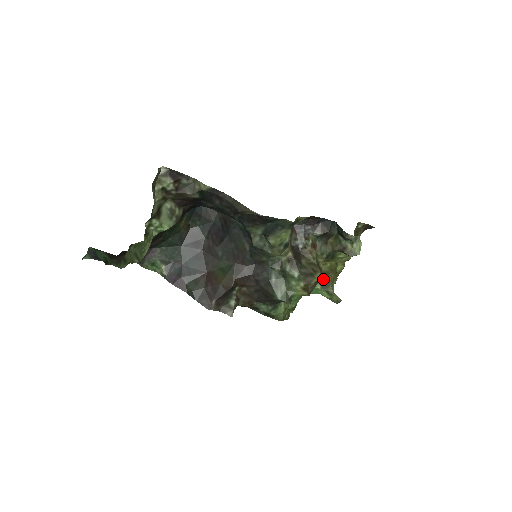
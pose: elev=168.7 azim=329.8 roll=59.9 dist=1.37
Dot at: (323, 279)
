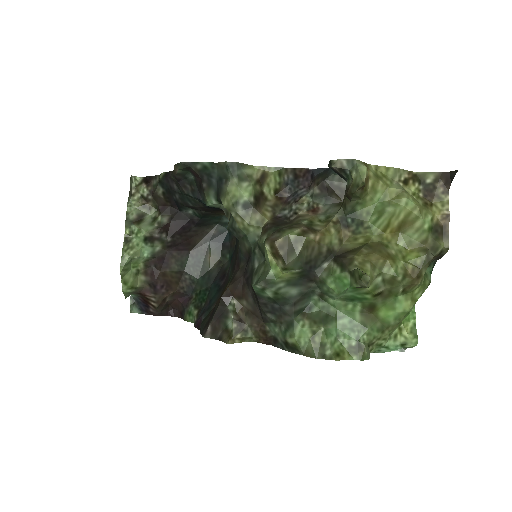
Dot at: (342, 256)
